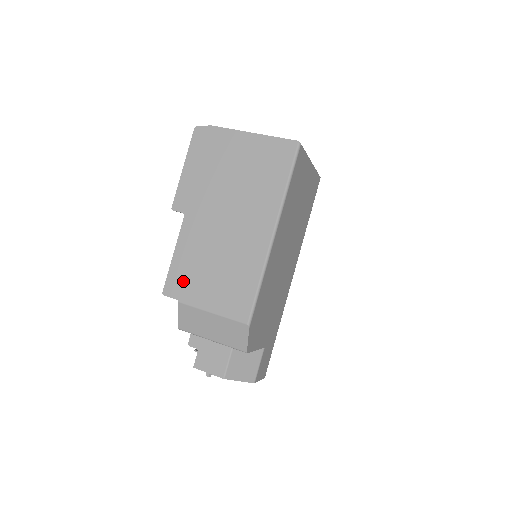
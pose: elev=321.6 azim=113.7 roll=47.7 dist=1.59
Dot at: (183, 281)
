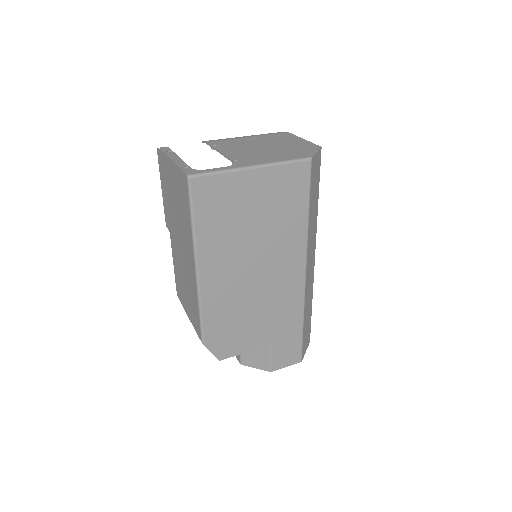
Dot at: (179, 289)
